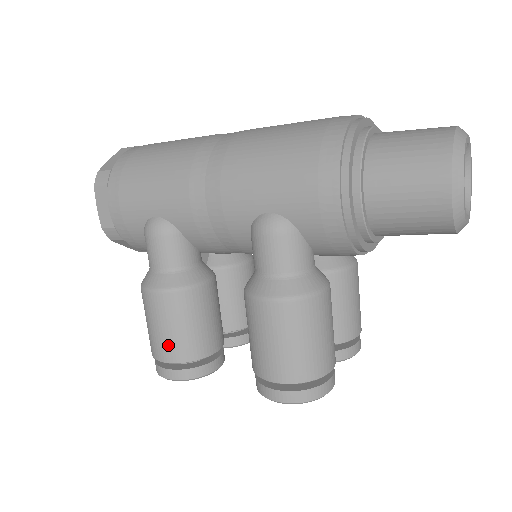
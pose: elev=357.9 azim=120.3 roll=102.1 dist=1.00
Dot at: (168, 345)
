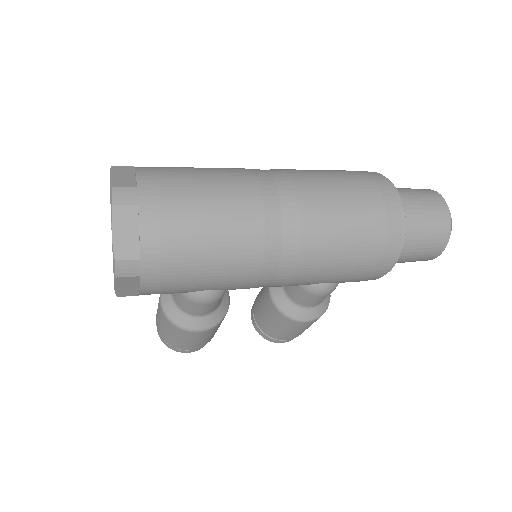
Dot at: (199, 344)
